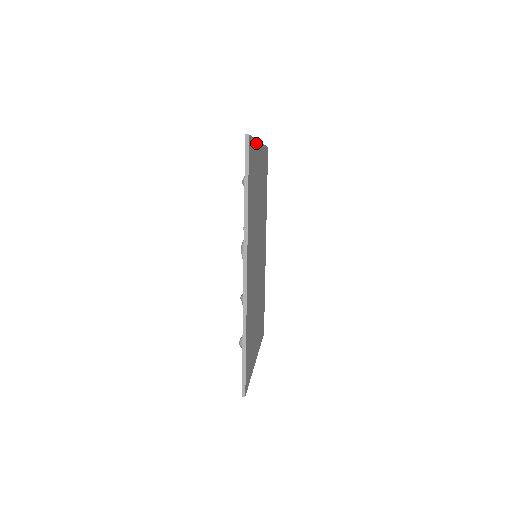
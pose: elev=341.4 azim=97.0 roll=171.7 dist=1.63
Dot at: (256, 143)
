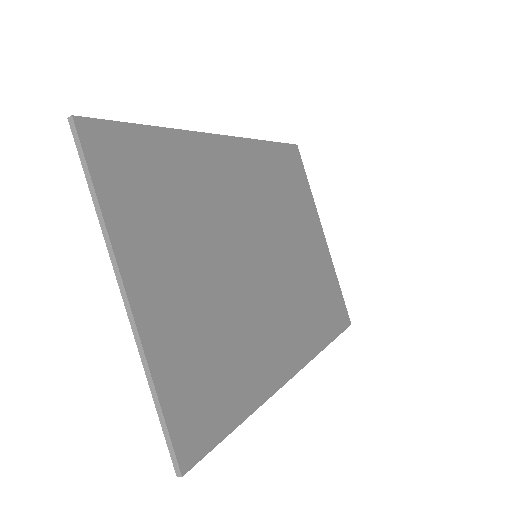
Dot at: (312, 201)
